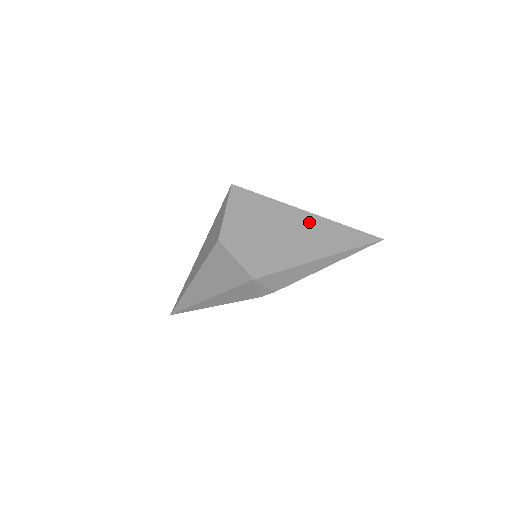
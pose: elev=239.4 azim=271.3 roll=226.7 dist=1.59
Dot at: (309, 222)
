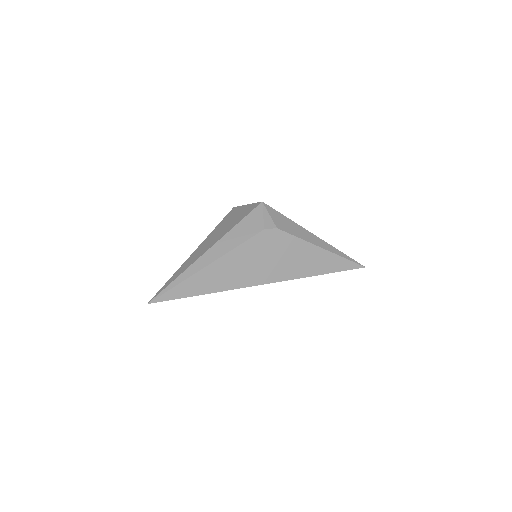
Dot at: occluded
